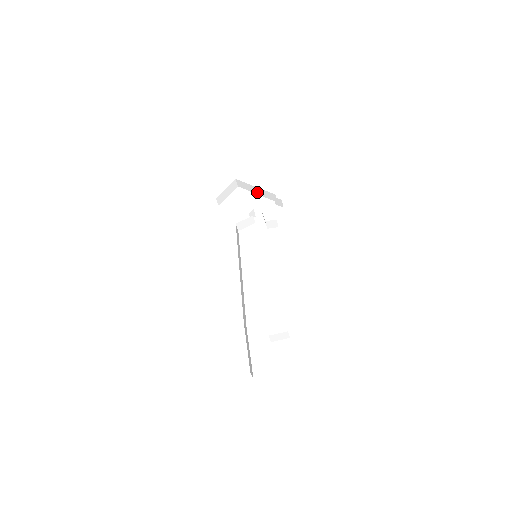
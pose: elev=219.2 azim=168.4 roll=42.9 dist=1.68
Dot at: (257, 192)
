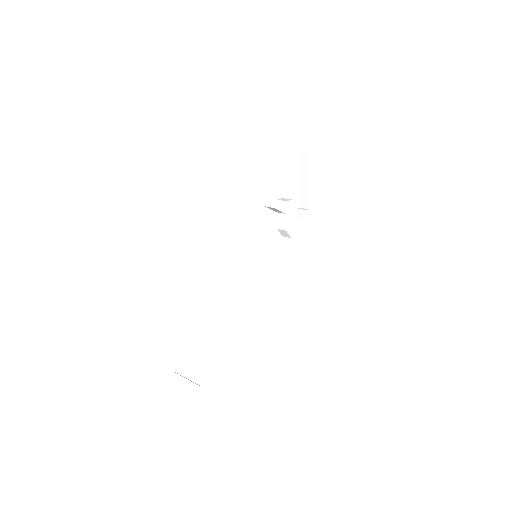
Dot at: (302, 181)
